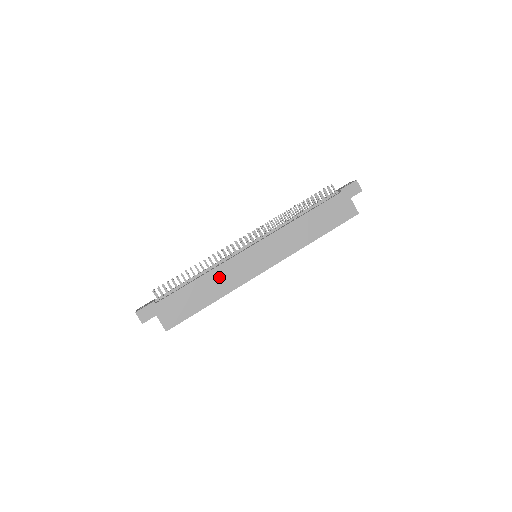
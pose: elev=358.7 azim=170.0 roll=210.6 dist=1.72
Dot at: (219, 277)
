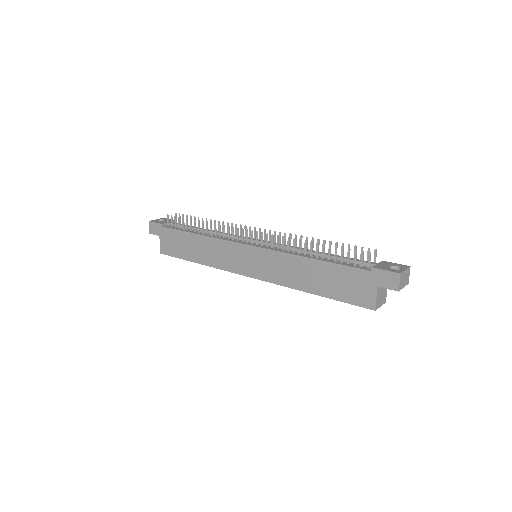
Dot at: (211, 247)
